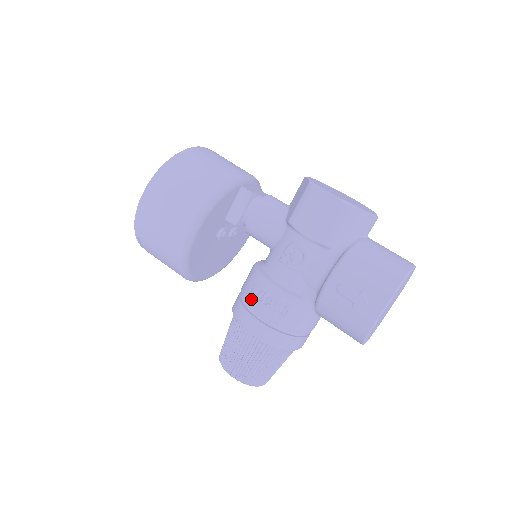
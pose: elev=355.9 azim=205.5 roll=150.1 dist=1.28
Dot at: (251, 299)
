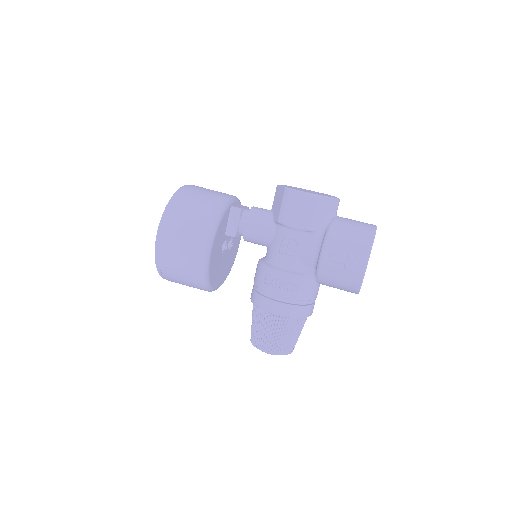
Dot at: (267, 288)
